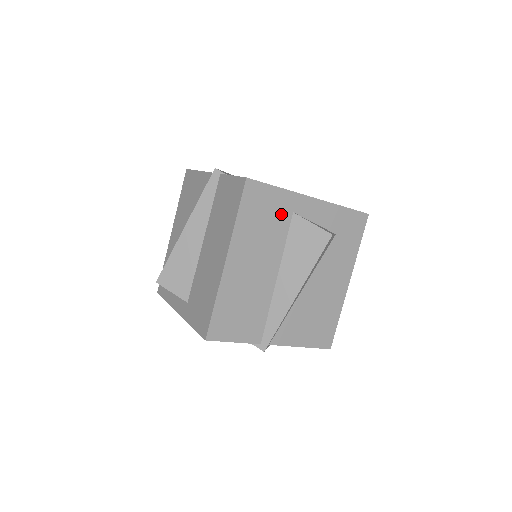
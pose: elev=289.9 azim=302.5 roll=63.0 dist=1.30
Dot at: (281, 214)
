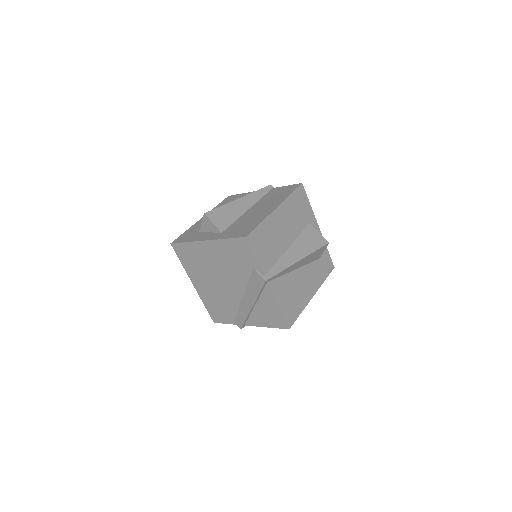
Dot at: (305, 217)
